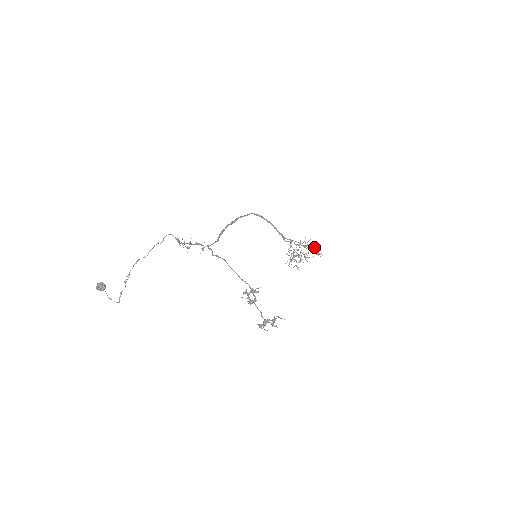
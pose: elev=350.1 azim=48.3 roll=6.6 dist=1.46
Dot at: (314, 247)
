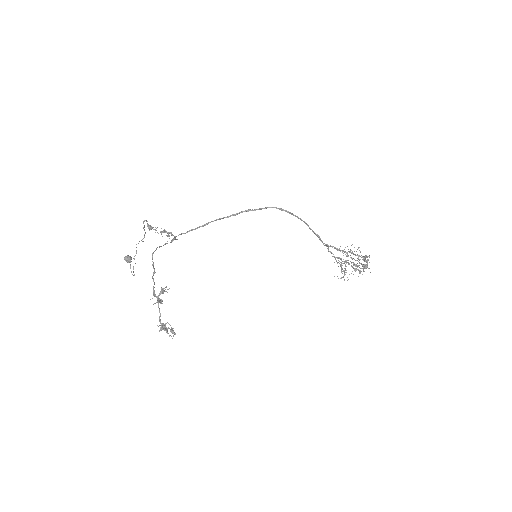
Dot at: (357, 258)
